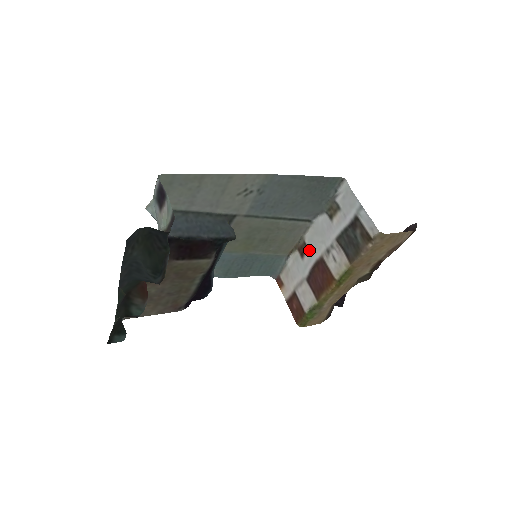
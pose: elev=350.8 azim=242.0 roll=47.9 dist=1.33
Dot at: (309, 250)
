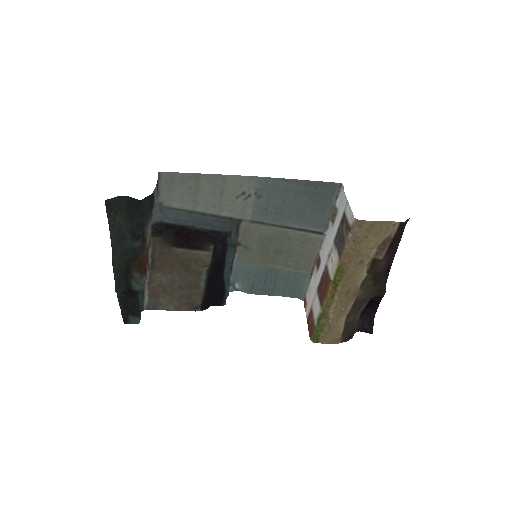
Dot at: (321, 261)
